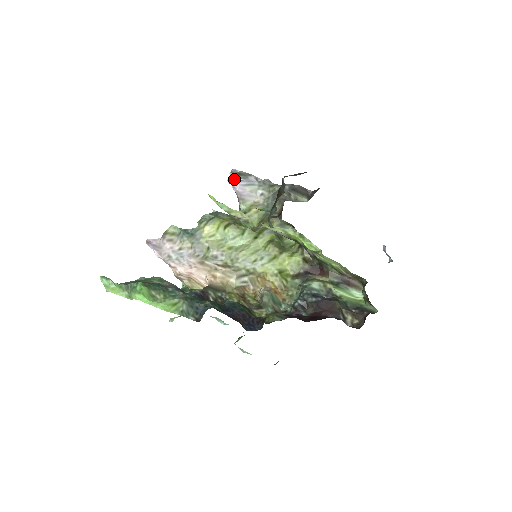
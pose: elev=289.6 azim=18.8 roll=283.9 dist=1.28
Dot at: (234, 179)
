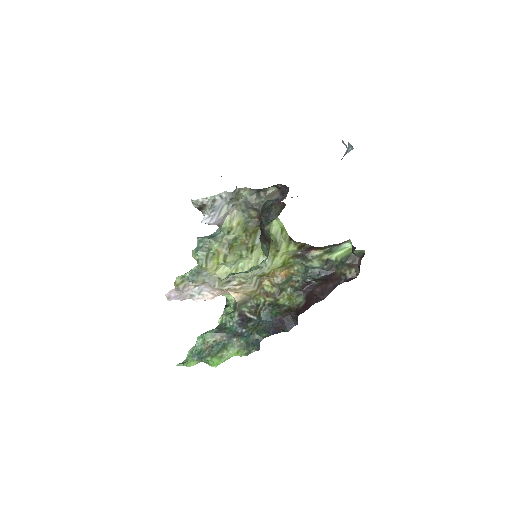
Dot at: (202, 211)
